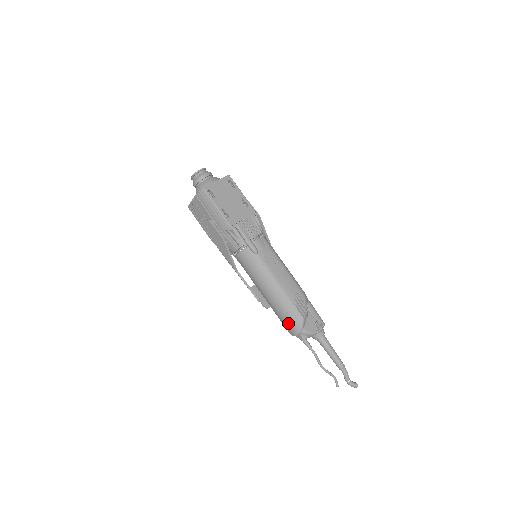
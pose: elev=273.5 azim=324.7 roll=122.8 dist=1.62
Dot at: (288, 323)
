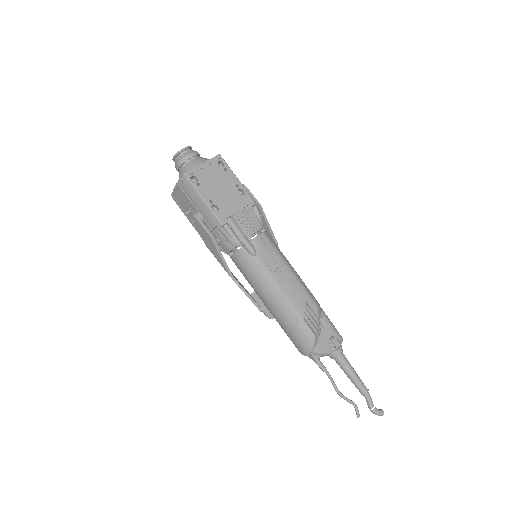
Dot at: (296, 340)
